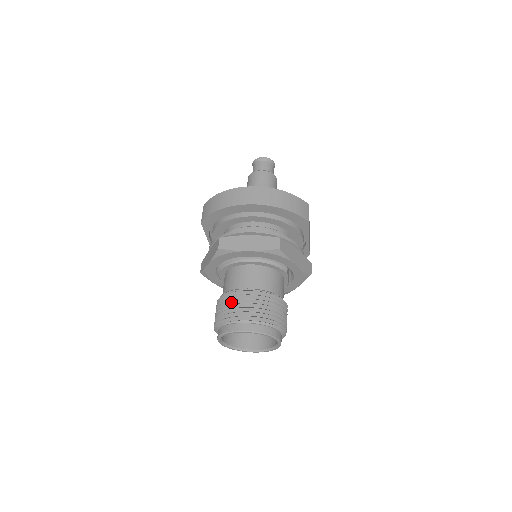
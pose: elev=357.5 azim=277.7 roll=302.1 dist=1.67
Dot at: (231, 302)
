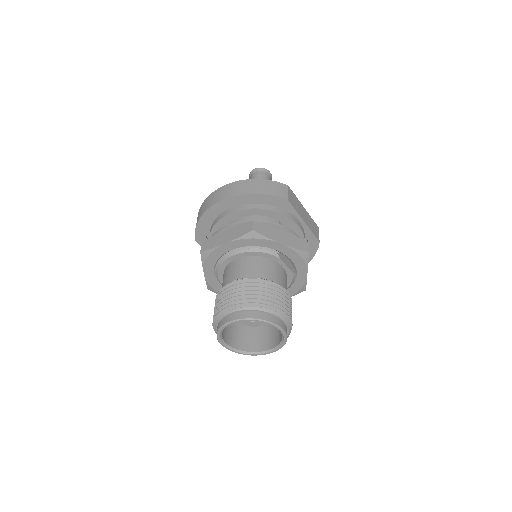
Dot at: (220, 299)
